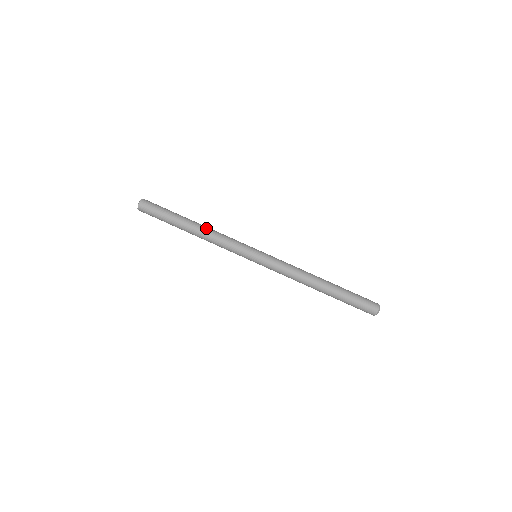
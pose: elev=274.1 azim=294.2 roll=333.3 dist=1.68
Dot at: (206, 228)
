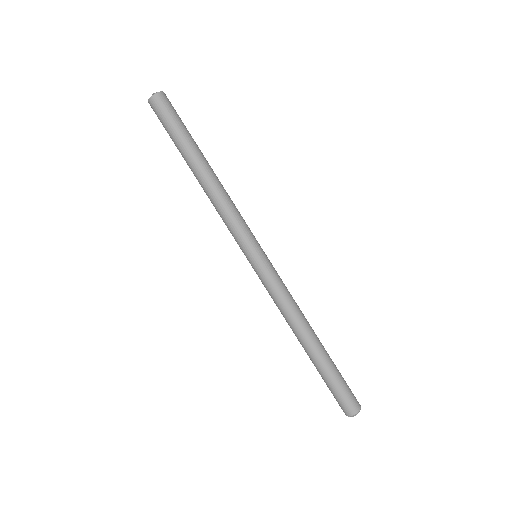
Dot at: (220, 182)
